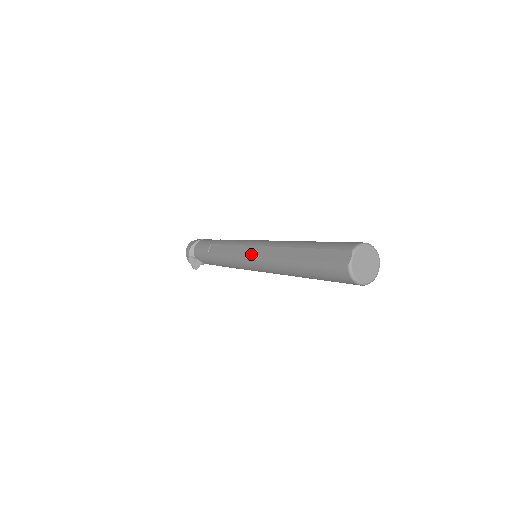
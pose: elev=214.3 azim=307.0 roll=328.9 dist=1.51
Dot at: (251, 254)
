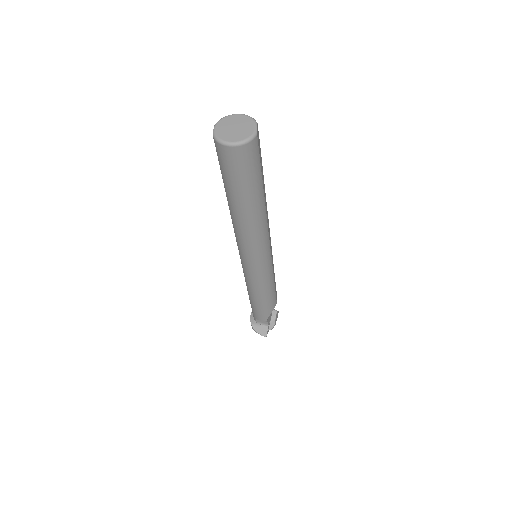
Dot at: occluded
